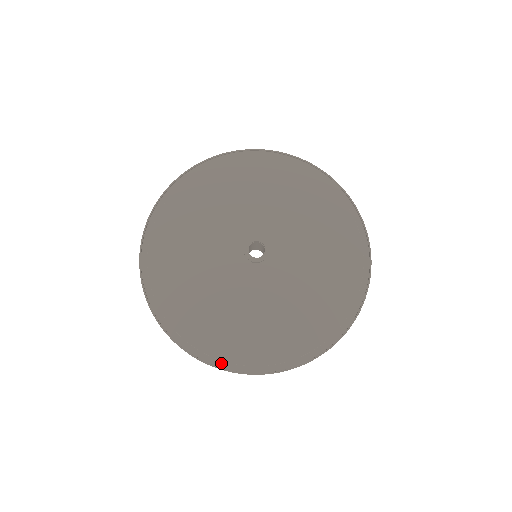
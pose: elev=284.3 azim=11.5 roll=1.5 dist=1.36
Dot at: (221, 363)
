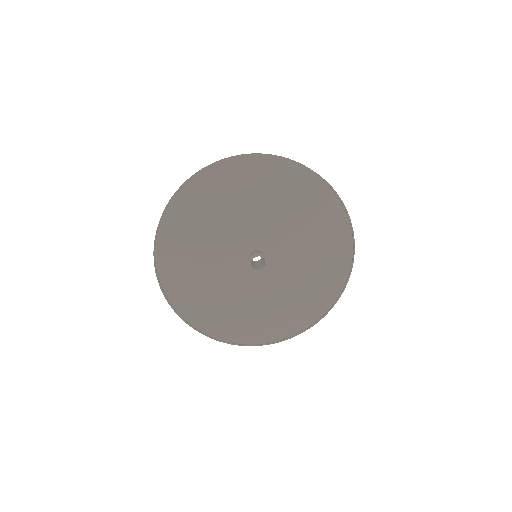
Dot at: (237, 341)
